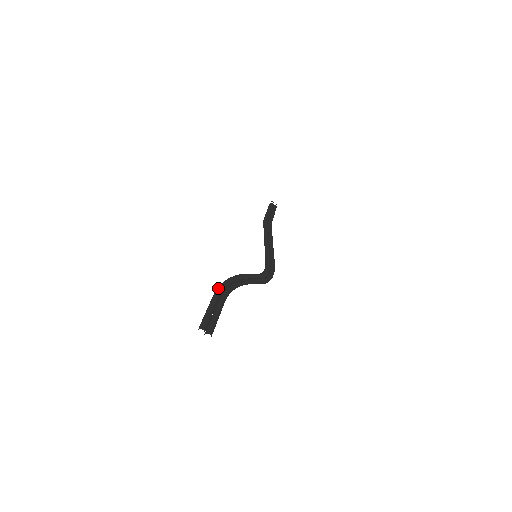
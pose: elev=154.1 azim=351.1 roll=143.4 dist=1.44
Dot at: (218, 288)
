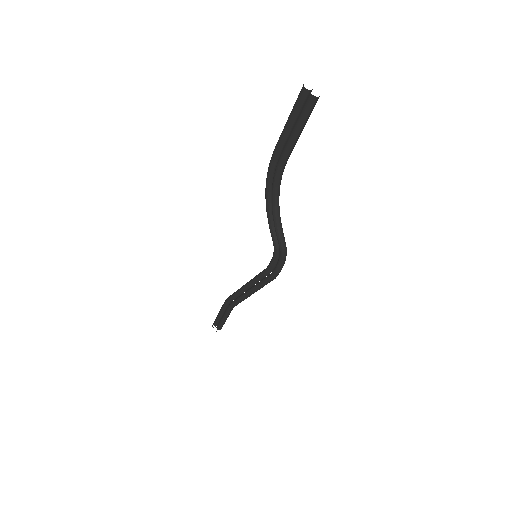
Dot at: occluded
